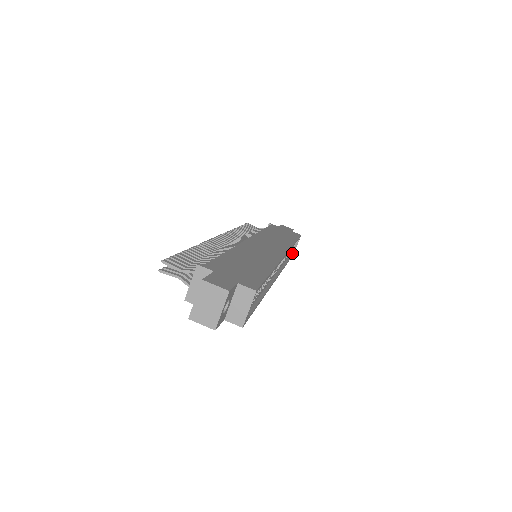
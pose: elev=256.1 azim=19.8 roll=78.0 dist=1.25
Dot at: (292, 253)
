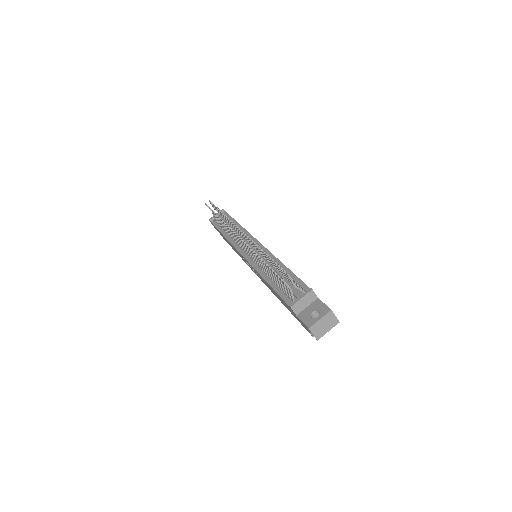
Dot at: occluded
